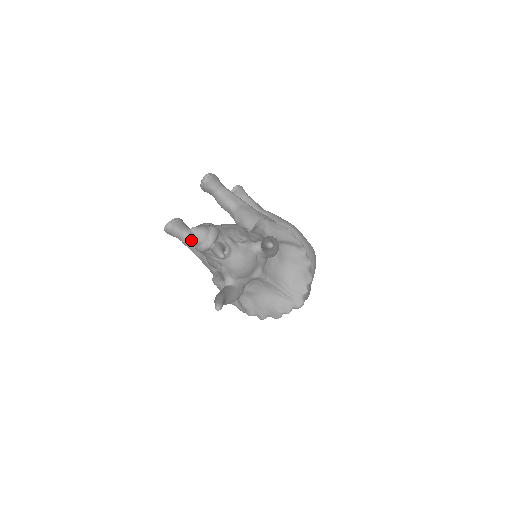
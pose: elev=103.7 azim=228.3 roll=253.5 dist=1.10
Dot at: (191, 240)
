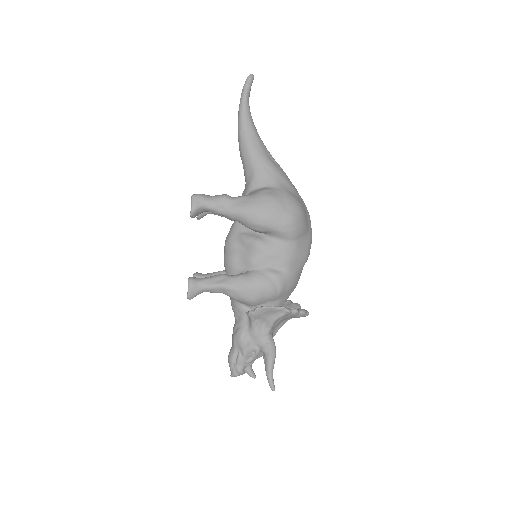
Dot at: occluded
